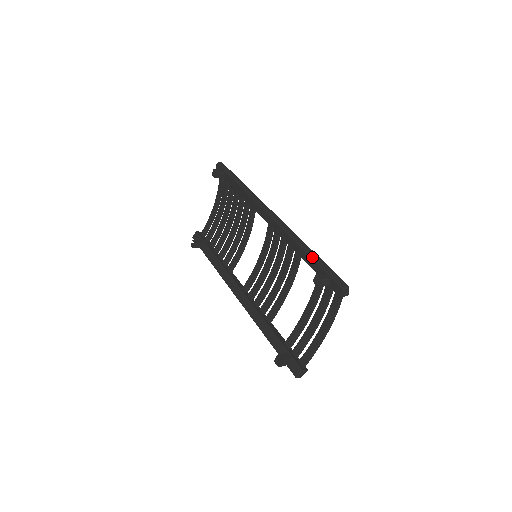
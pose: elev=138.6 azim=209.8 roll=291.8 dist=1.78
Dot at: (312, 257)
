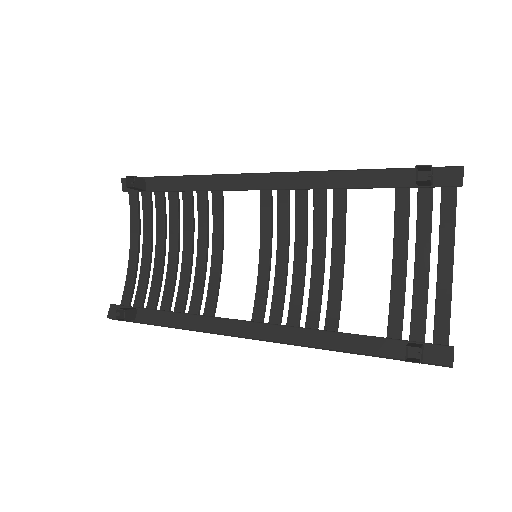
Dot at: (378, 169)
